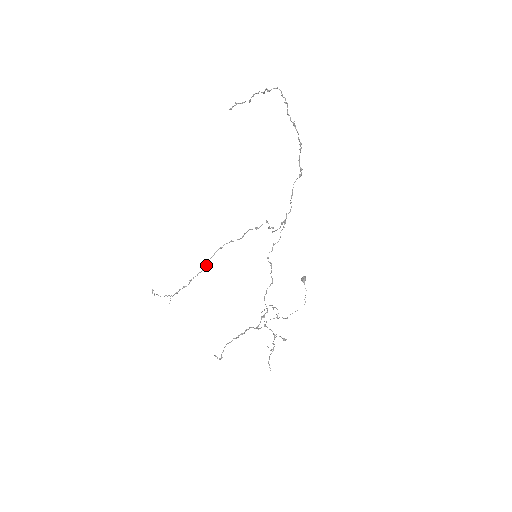
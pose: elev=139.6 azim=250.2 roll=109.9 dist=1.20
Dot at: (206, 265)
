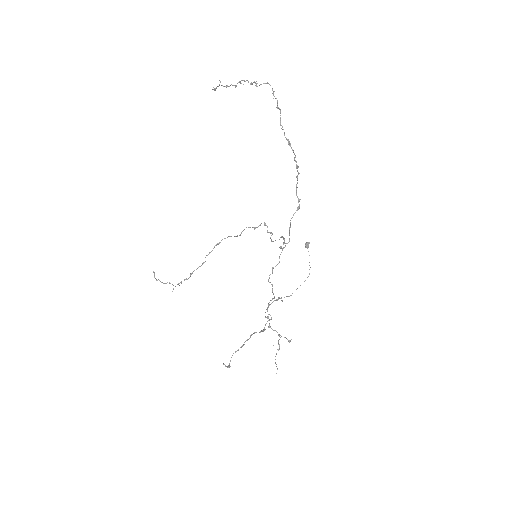
Dot at: occluded
